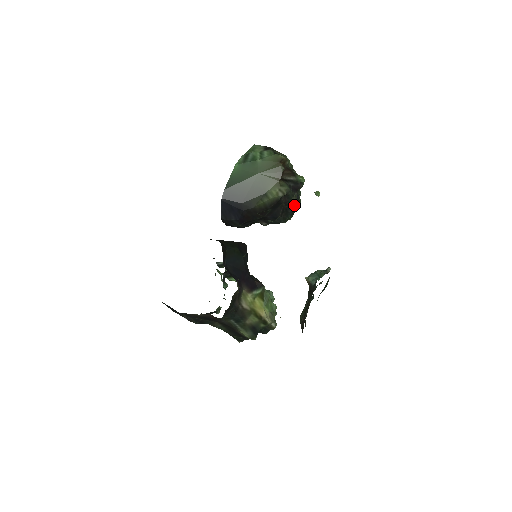
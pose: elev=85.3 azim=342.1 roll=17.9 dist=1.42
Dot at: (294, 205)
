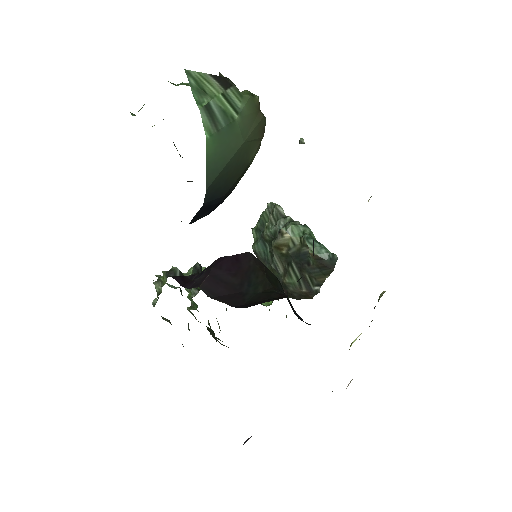
Dot at: occluded
